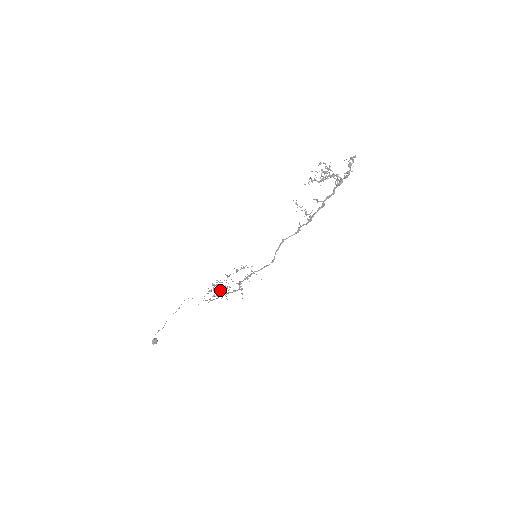
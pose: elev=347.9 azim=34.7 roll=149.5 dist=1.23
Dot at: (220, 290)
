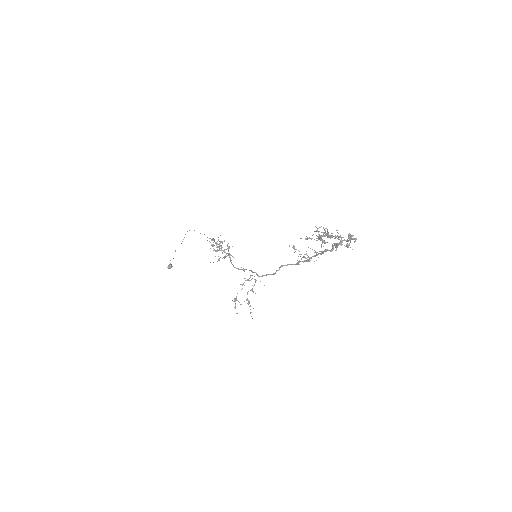
Dot at: occluded
